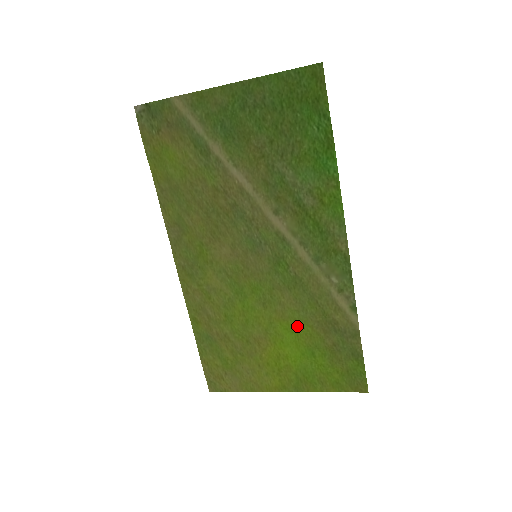
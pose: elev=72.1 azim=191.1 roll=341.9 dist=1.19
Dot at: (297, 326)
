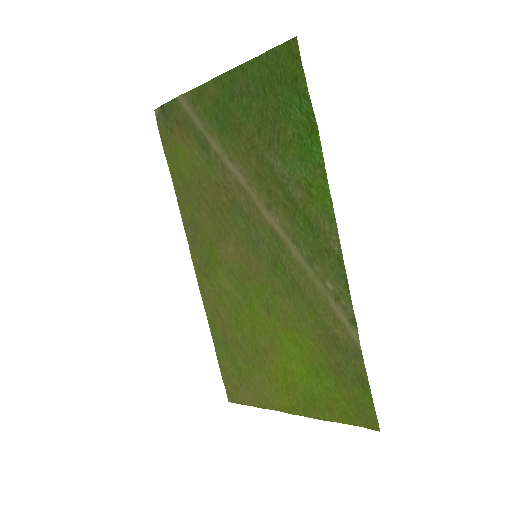
Dot at: (300, 338)
